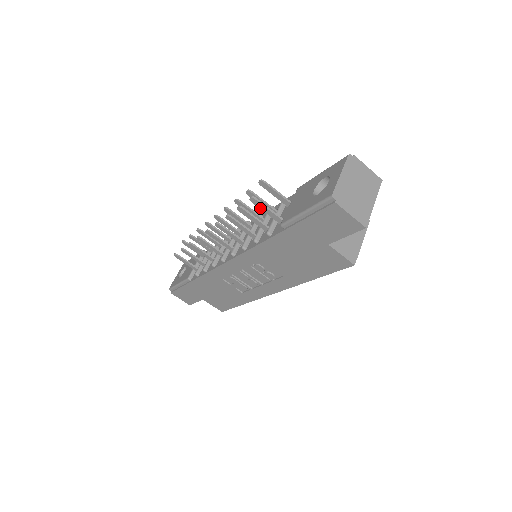
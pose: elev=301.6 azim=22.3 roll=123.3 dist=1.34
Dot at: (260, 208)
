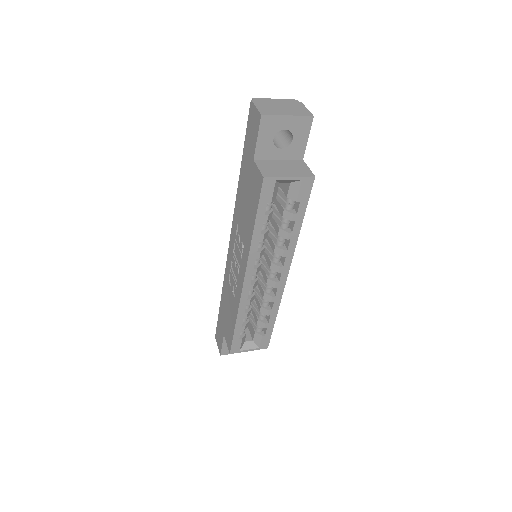
Dot at: occluded
